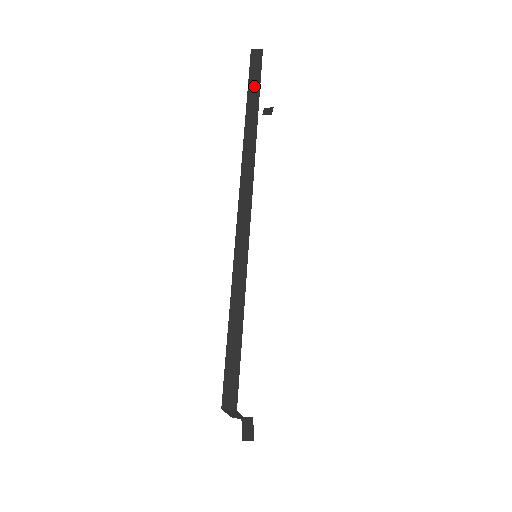
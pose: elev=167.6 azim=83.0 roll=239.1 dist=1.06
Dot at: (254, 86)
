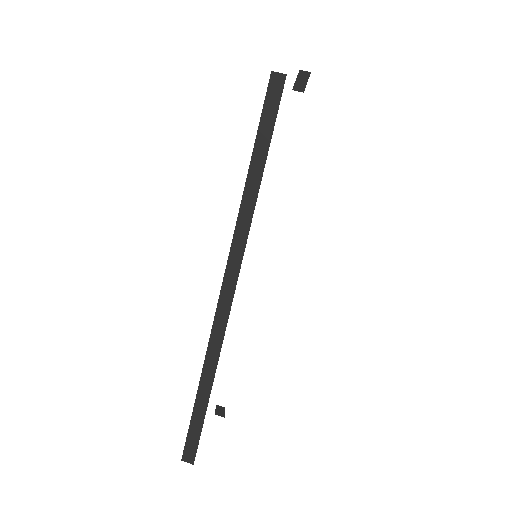
Dot at: (265, 134)
